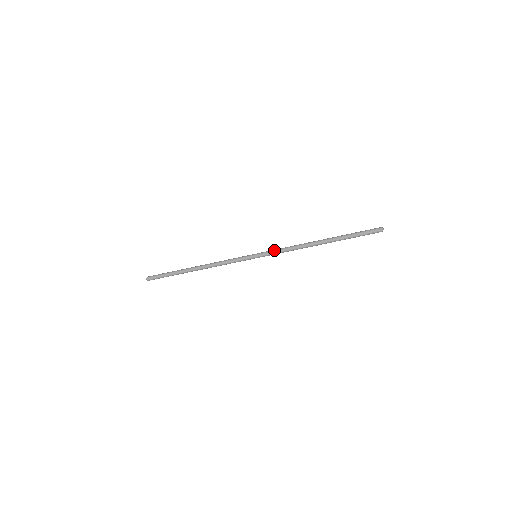
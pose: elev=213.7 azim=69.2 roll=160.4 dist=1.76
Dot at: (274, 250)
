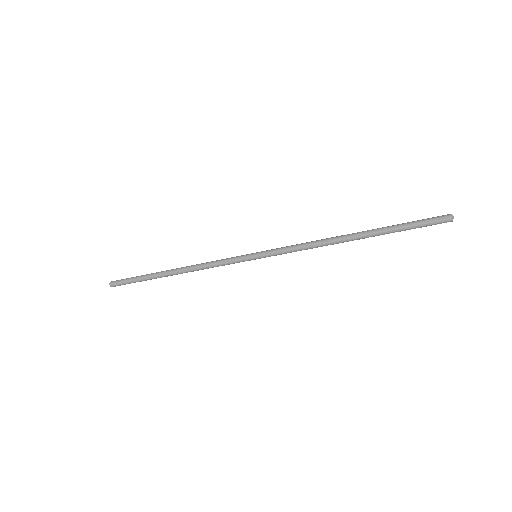
Dot at: (282, 247)
